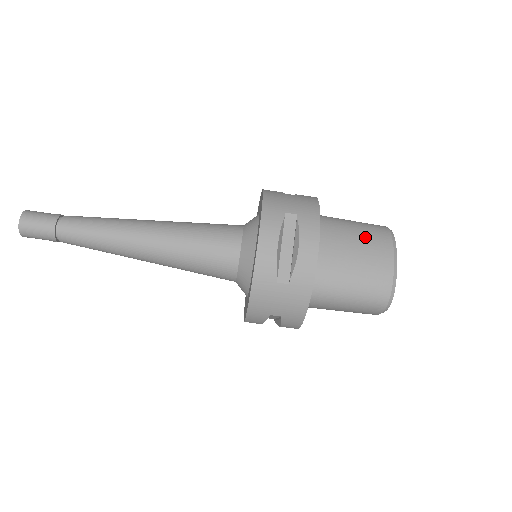
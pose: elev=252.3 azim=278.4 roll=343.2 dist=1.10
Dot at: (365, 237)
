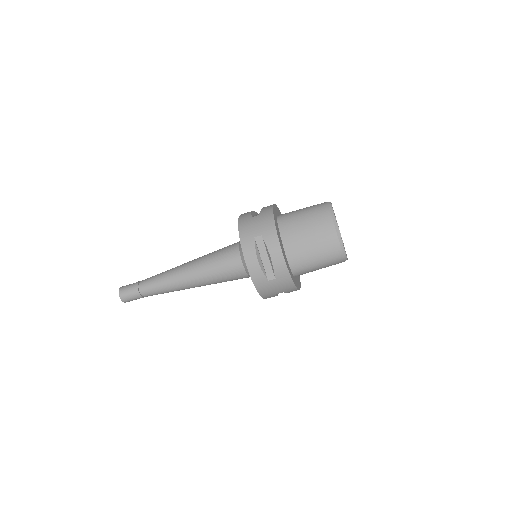
Dot at: (313, 223)
